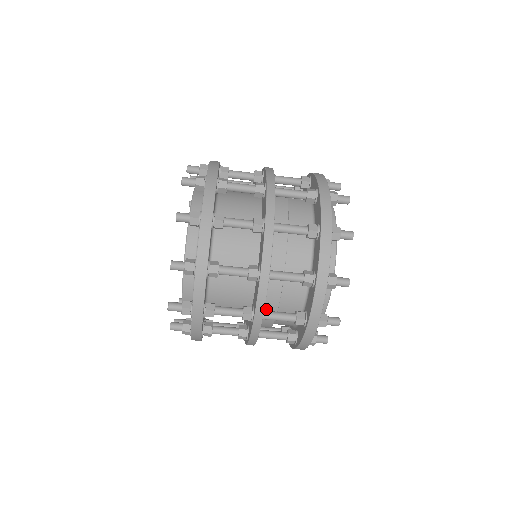
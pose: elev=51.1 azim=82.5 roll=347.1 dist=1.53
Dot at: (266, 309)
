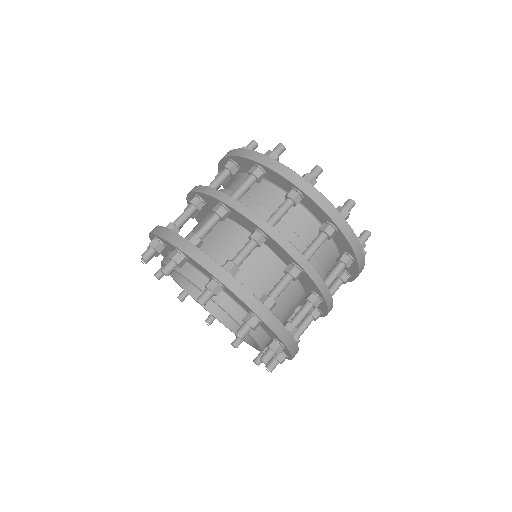
Dot at: occluded
